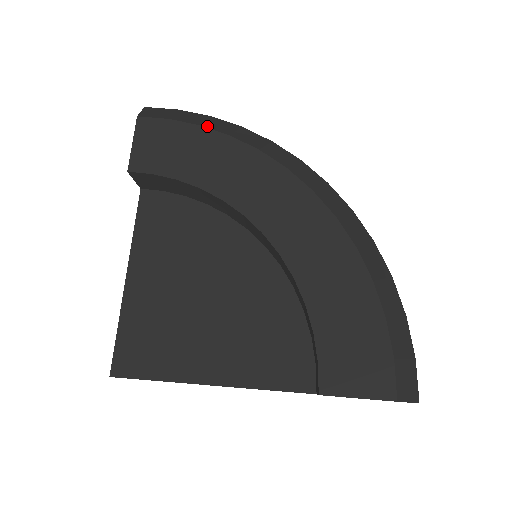
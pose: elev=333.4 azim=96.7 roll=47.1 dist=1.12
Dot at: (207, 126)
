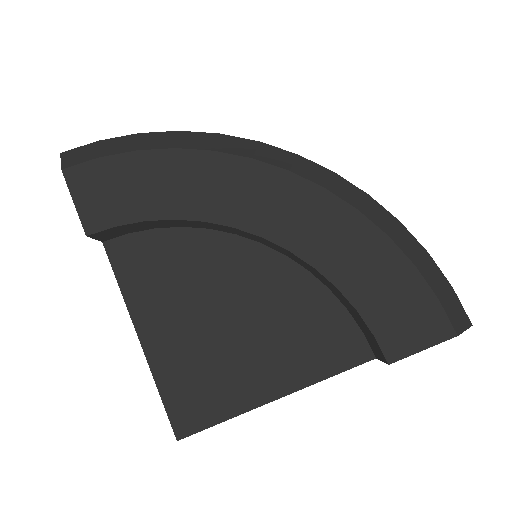
Dot at: (145, 148)
